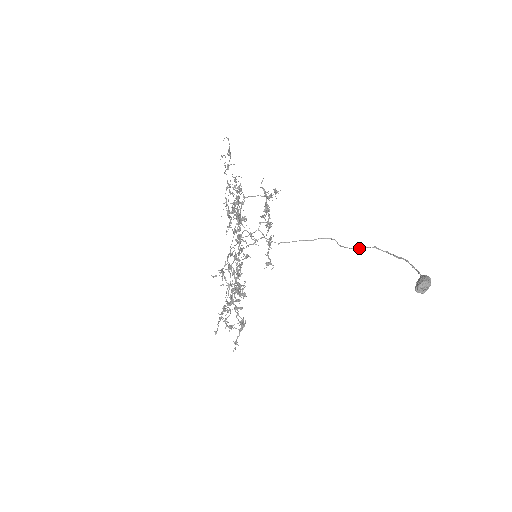
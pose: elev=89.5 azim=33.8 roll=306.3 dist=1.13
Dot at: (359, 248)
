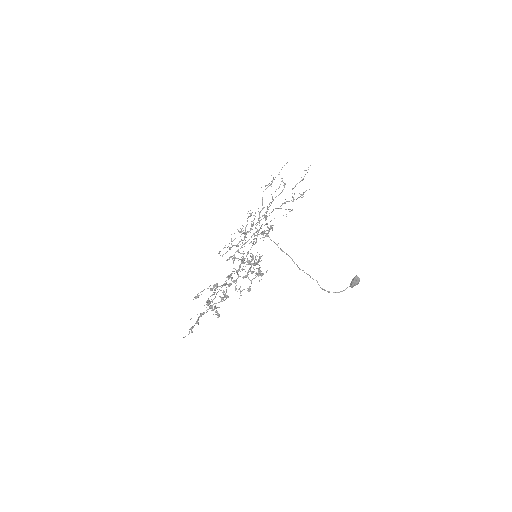
Dot at: occluded
